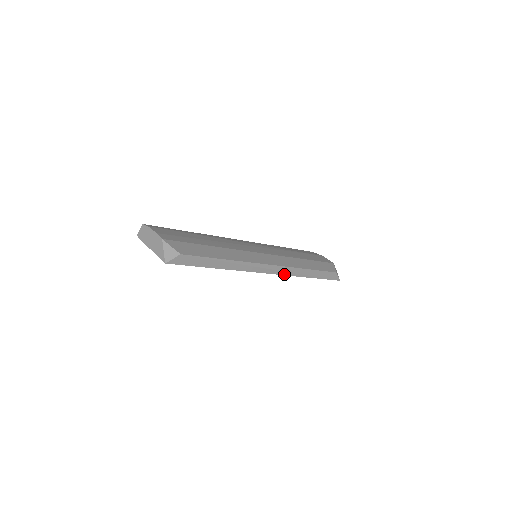
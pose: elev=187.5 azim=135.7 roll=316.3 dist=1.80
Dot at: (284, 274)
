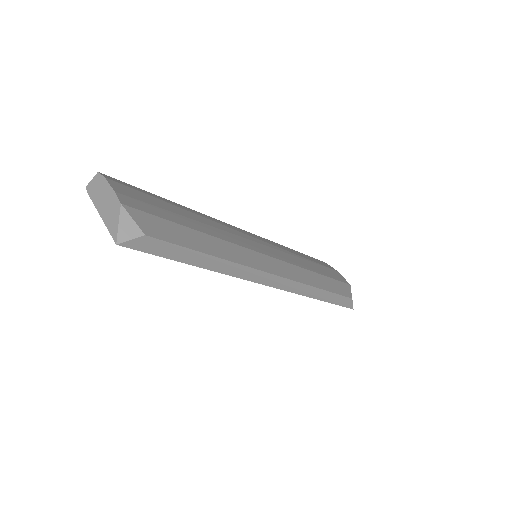
Dot at: (289, 290)
